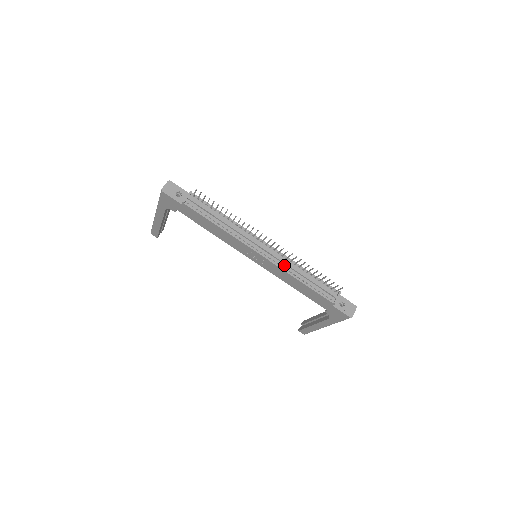
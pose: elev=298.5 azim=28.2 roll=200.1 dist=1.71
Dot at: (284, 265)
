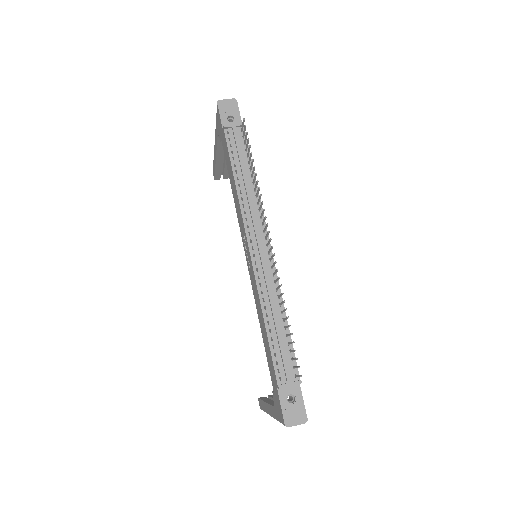
Dot at: (265, 286)
